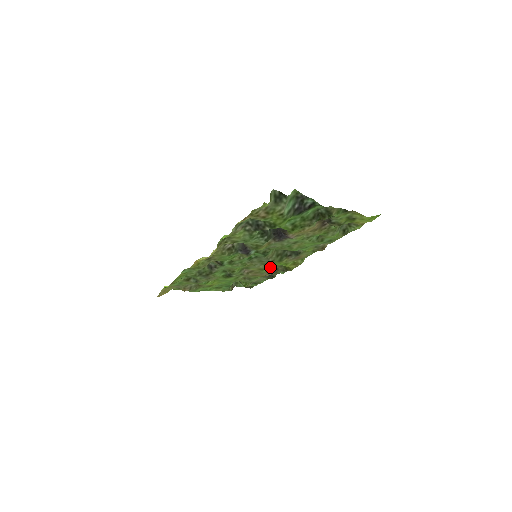
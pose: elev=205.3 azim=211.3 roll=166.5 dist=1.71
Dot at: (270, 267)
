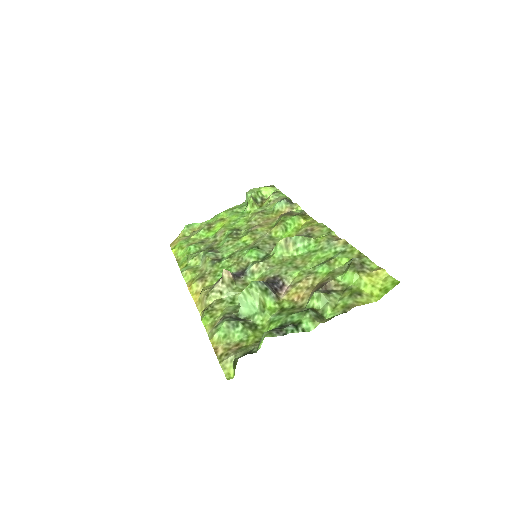
Dot at: (283, 215)
